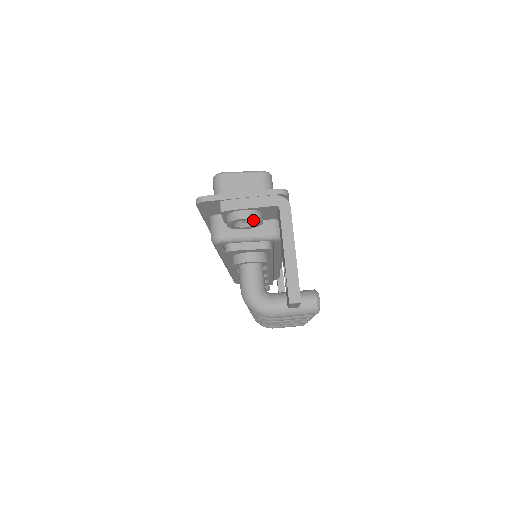
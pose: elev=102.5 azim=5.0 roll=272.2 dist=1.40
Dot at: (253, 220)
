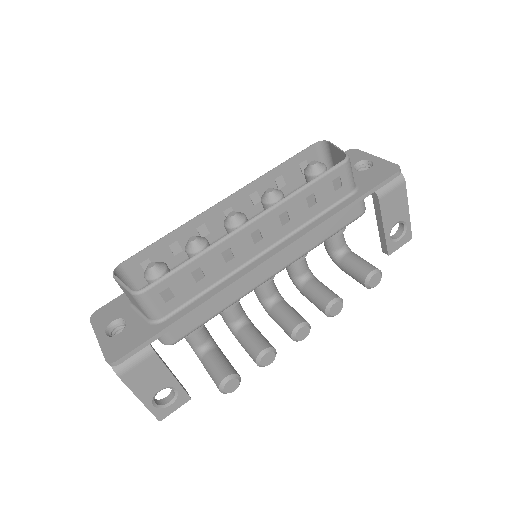
Dot at: occluded
